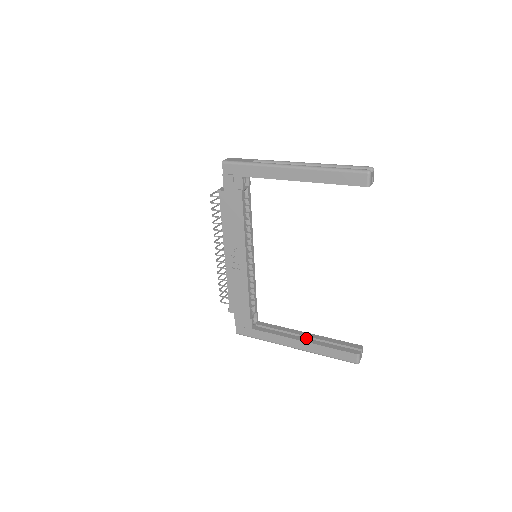
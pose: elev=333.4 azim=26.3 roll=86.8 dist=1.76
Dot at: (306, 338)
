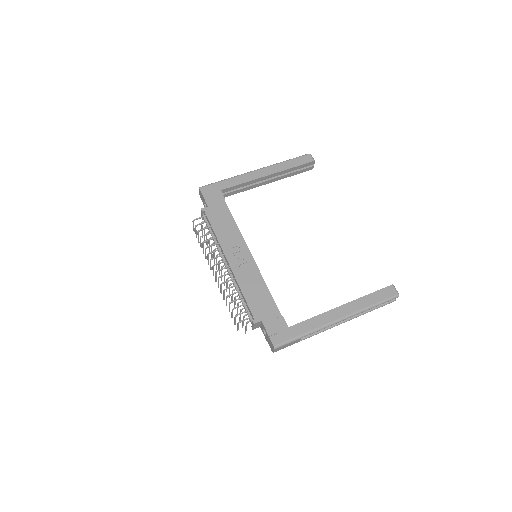
Dot at: occluded
